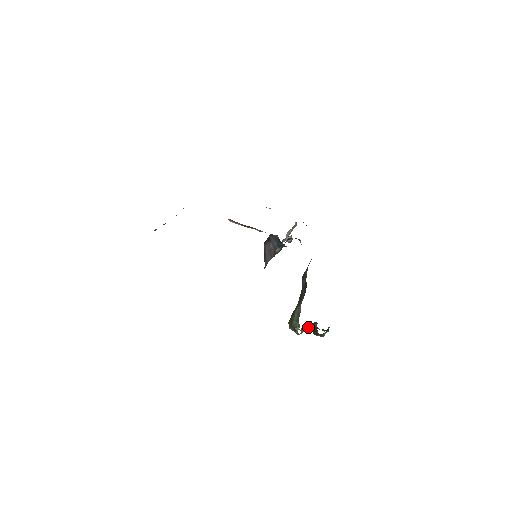
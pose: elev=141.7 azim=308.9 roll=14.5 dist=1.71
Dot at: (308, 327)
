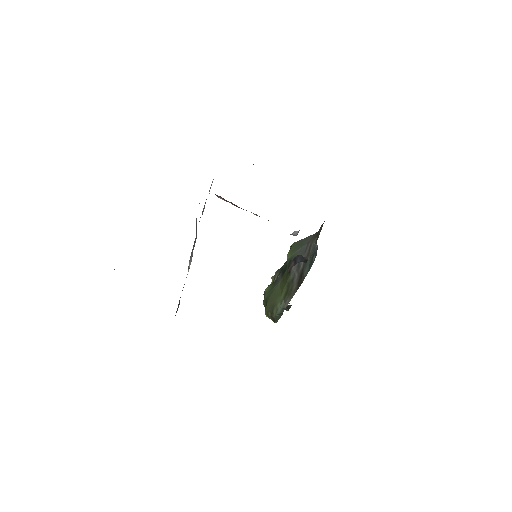
Dot at: occluded
